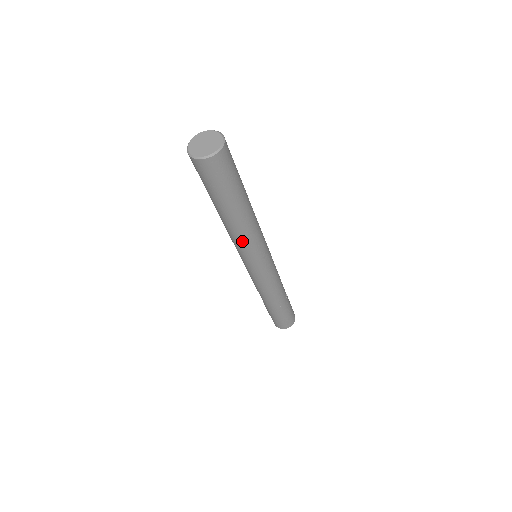
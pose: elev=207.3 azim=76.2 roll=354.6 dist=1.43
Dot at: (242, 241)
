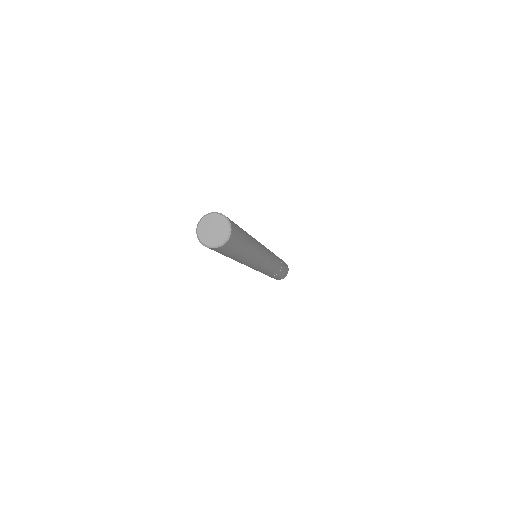
Dot at: (247, 263)
